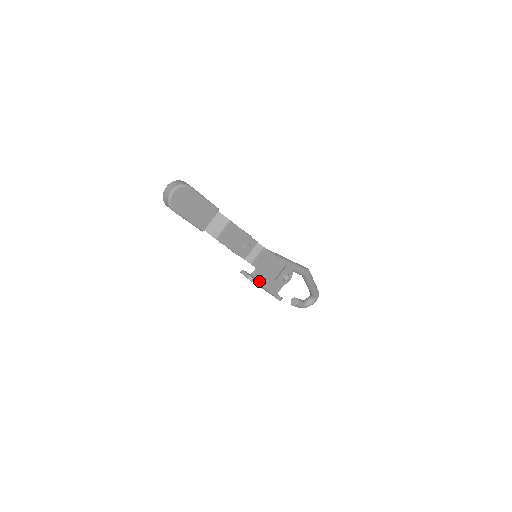
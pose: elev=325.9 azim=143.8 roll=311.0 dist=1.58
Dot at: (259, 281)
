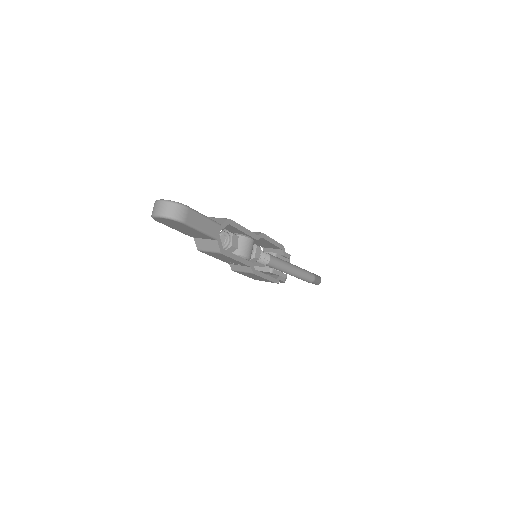
Dot at: occluded
